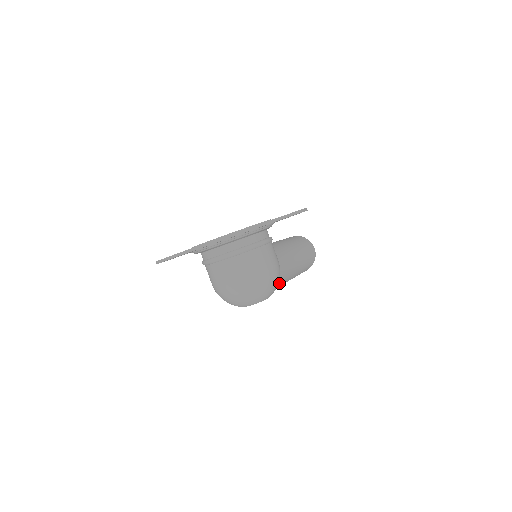
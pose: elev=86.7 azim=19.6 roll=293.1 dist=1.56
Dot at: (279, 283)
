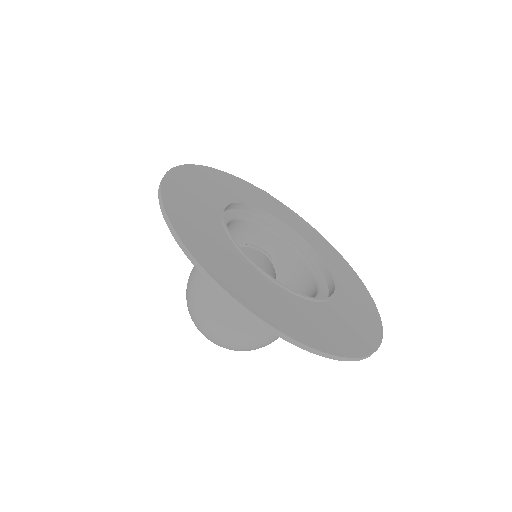
Dot at: occluded
